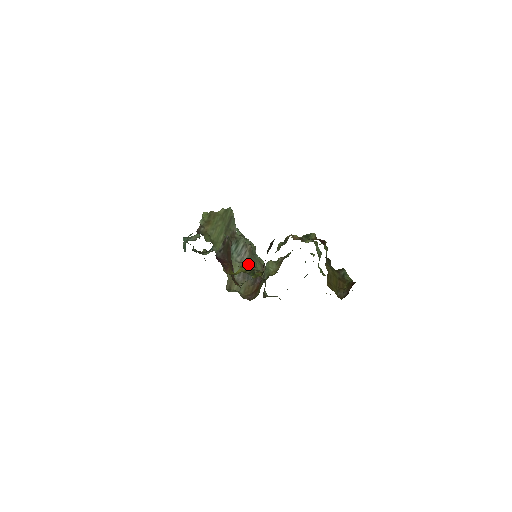
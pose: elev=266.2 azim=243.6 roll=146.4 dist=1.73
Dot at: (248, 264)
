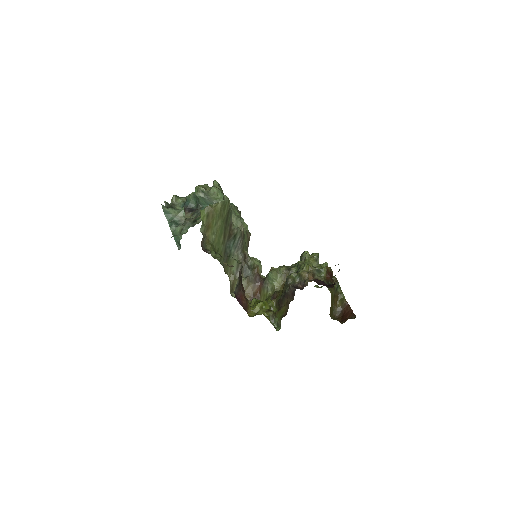
Dot at: (242, 251)
